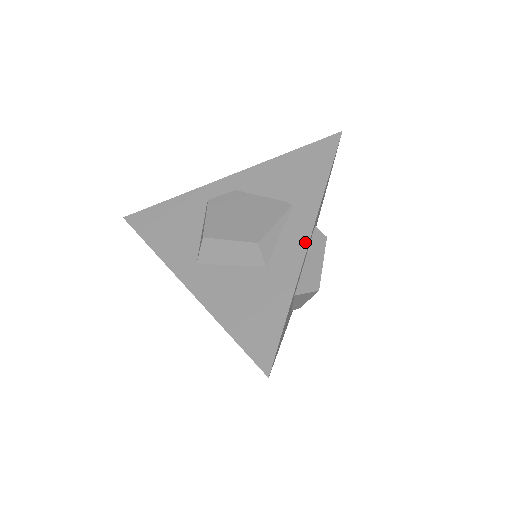
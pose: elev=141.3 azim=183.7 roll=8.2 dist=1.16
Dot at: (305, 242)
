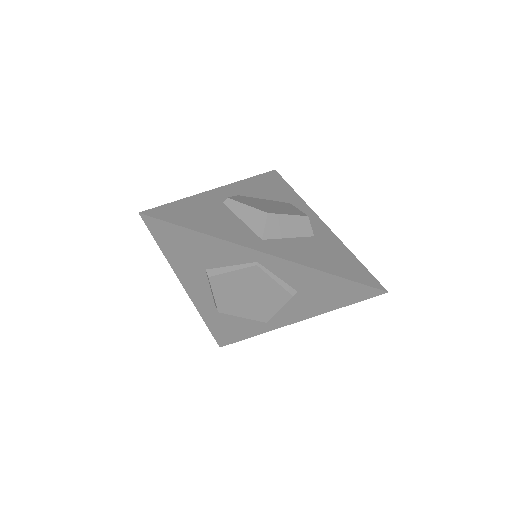
Dot at: (321, 222)
